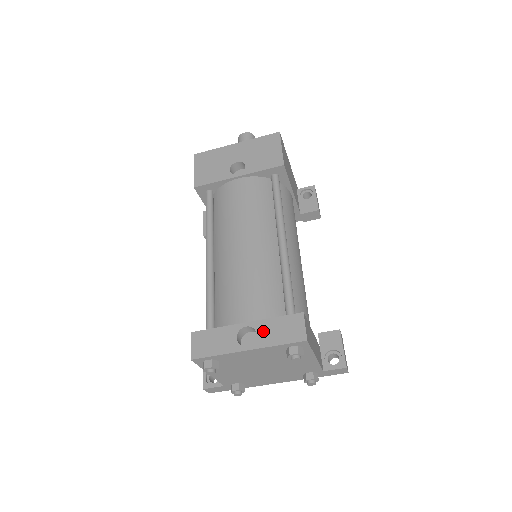
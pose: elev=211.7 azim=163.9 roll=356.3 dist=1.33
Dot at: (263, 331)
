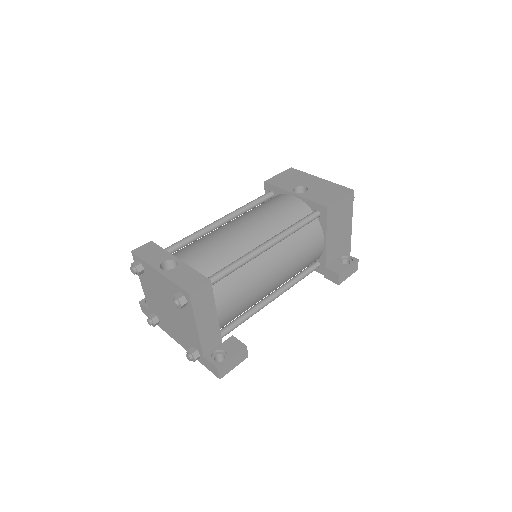
Dot at: (179, 270)
